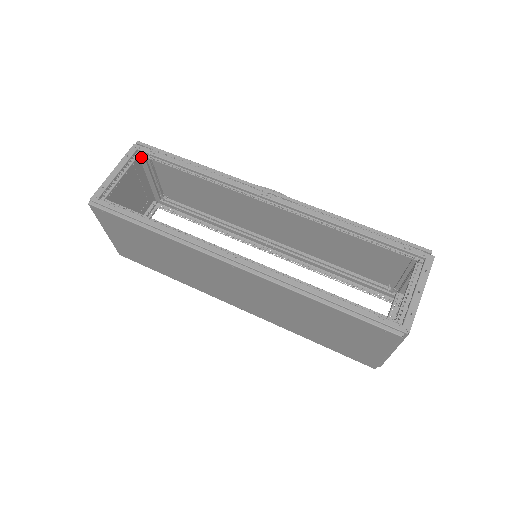
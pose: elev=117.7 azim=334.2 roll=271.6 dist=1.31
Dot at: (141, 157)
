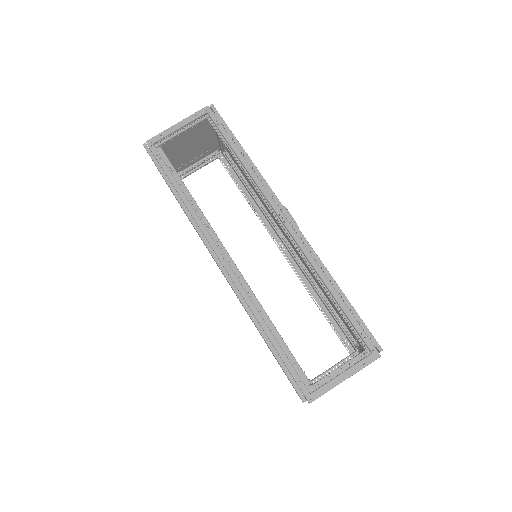
Dot at: occluded
